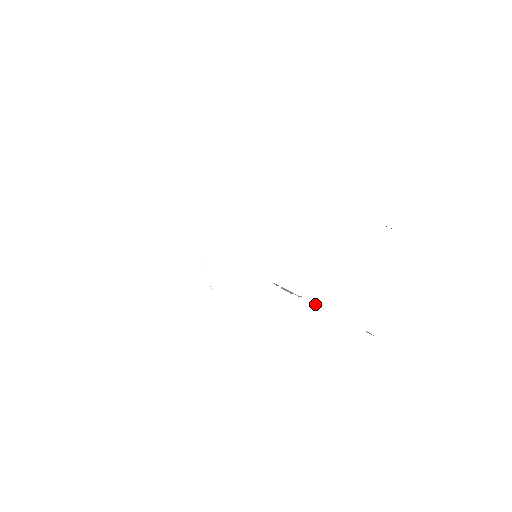
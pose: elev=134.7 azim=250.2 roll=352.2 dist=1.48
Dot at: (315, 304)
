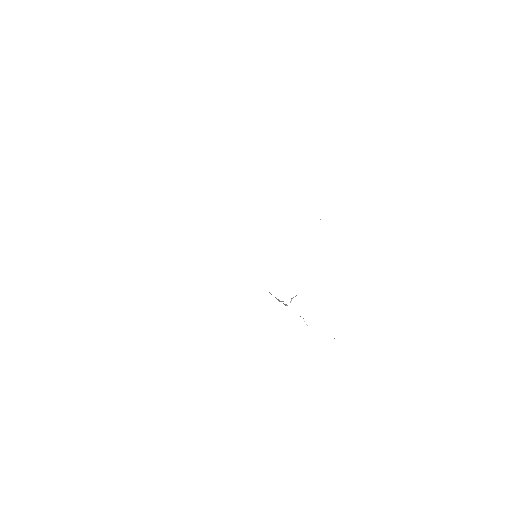
Dot at: occluded
